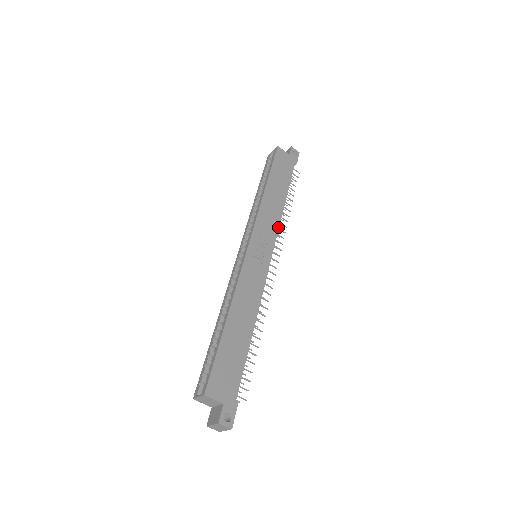
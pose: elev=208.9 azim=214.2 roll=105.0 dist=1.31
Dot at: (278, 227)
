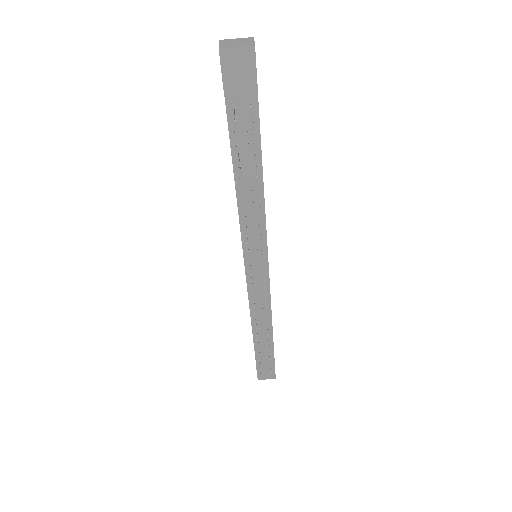
Dot at: occluded
